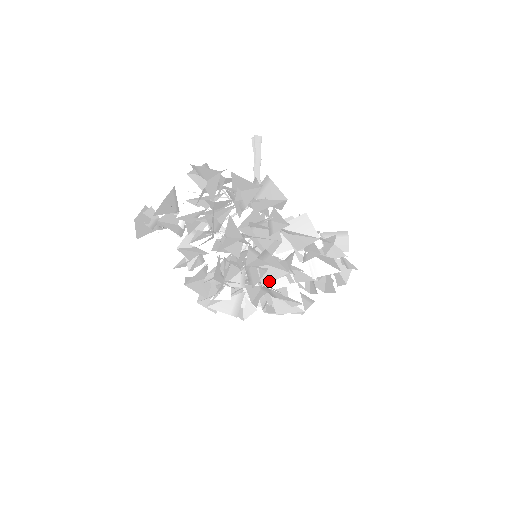
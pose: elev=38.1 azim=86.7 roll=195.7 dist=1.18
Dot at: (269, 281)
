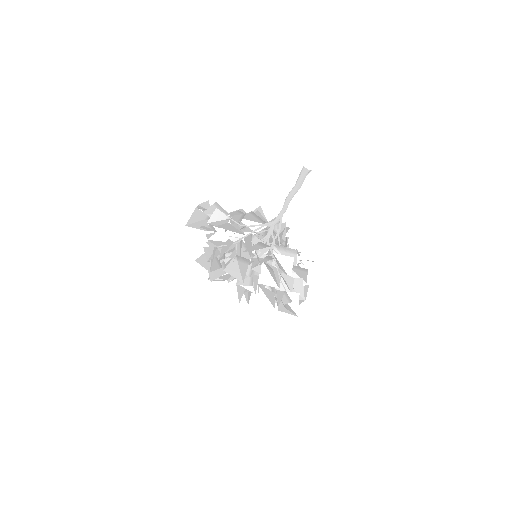
Dot at: occluded
